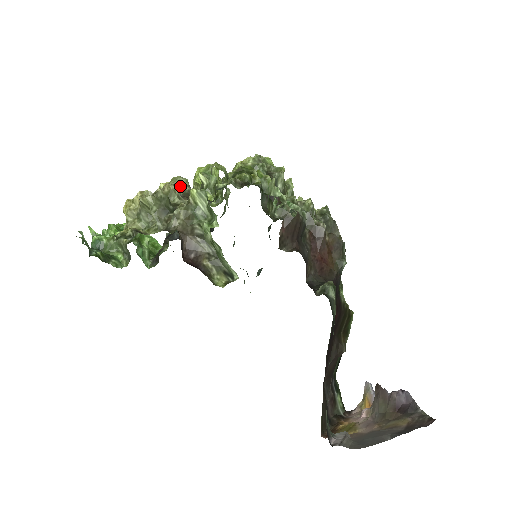
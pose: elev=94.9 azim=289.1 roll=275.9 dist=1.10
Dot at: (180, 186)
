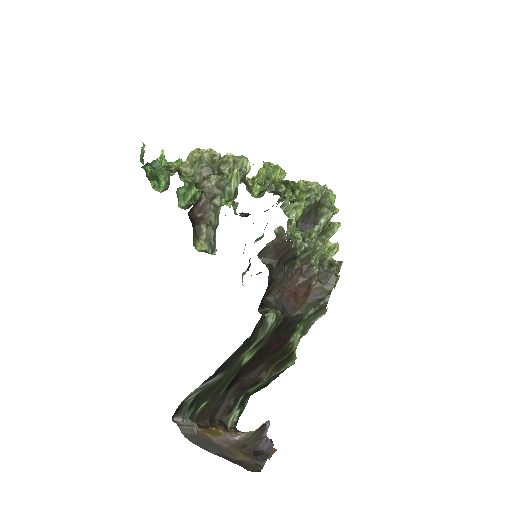
Dot at: (240, 164)
